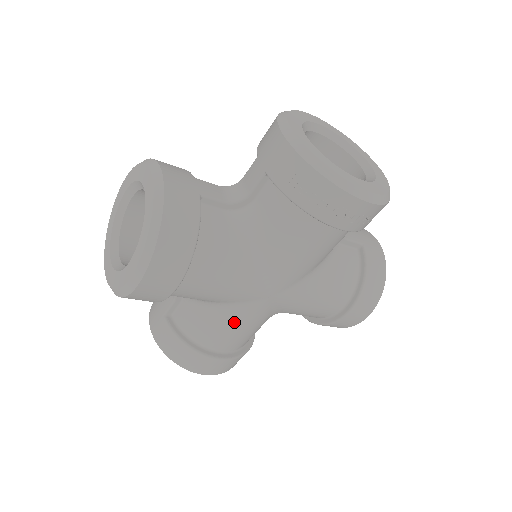
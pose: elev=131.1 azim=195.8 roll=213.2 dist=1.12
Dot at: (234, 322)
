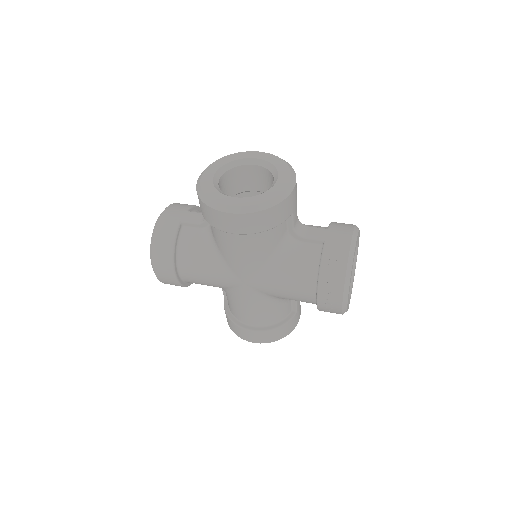
Dot at: (211, 271)
